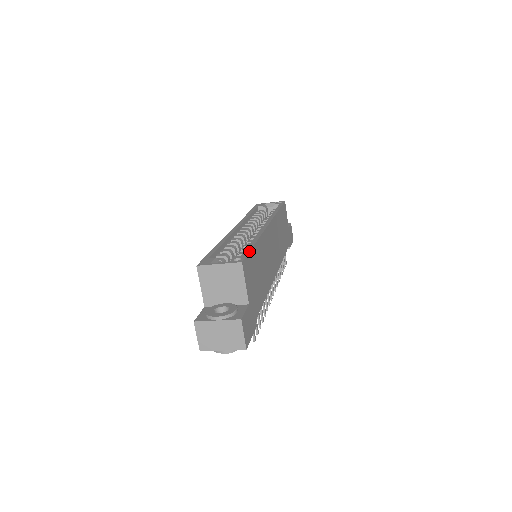
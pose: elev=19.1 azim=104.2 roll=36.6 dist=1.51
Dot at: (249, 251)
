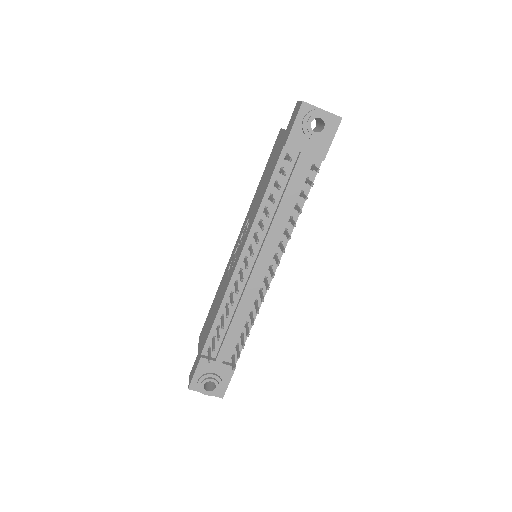
Dot at: occluded
